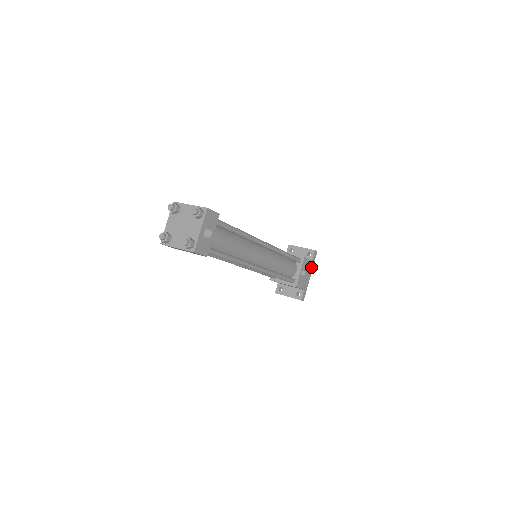
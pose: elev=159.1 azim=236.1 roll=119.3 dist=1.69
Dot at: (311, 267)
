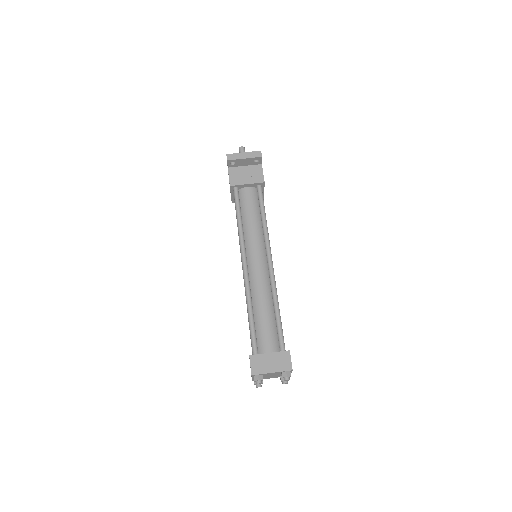
Dot at: occluded
